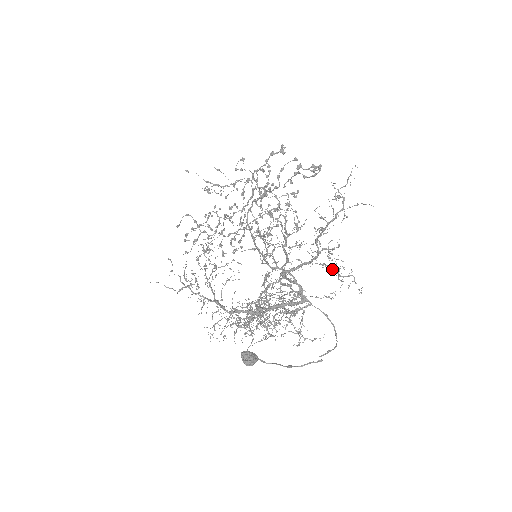
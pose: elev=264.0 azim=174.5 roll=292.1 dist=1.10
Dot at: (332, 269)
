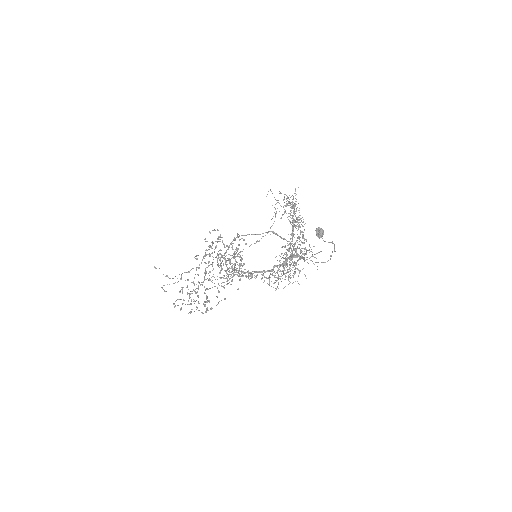
Dot at: occluded
